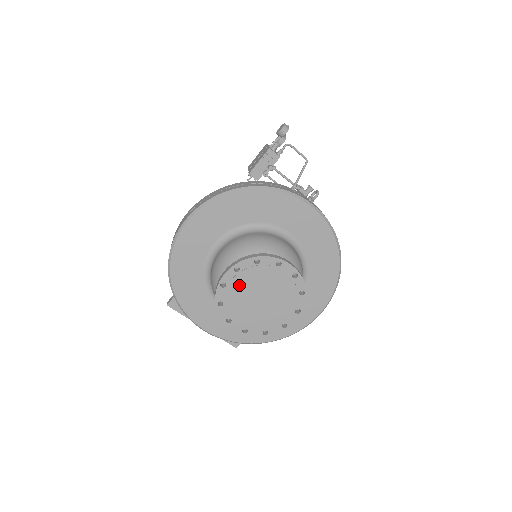
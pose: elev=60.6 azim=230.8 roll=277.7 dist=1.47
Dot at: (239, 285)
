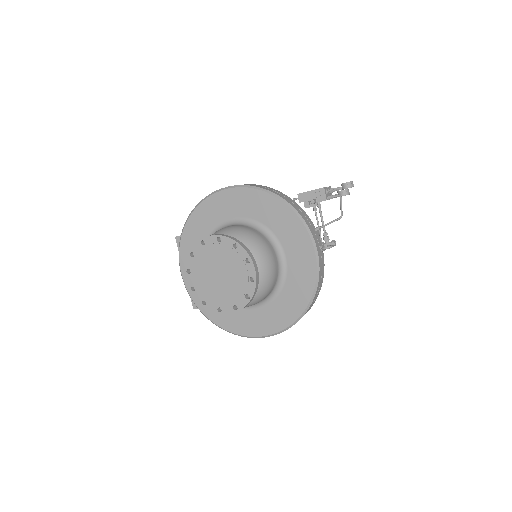
Dot at: (212, 252)
